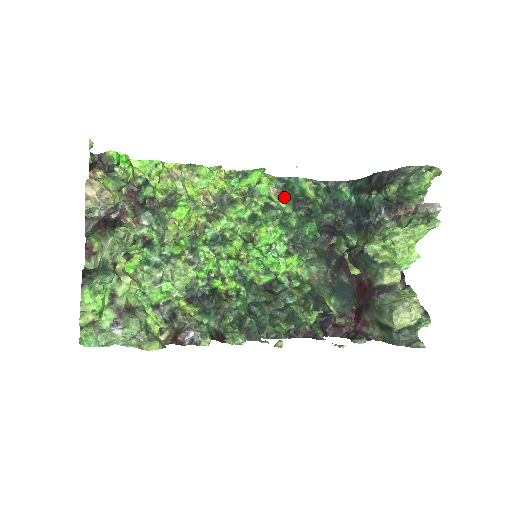
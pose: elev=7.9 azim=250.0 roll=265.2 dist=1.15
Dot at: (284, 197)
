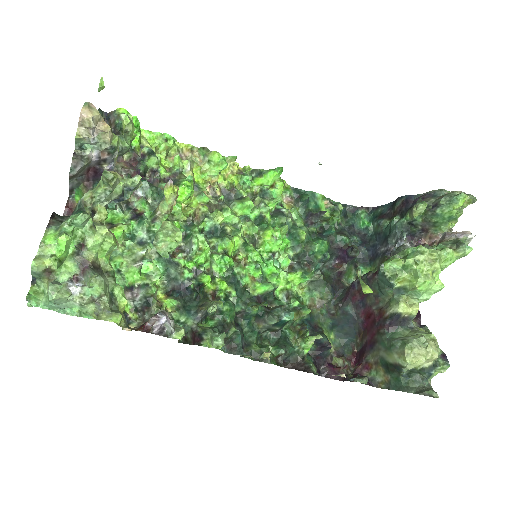
Dot at: (297, 209)
